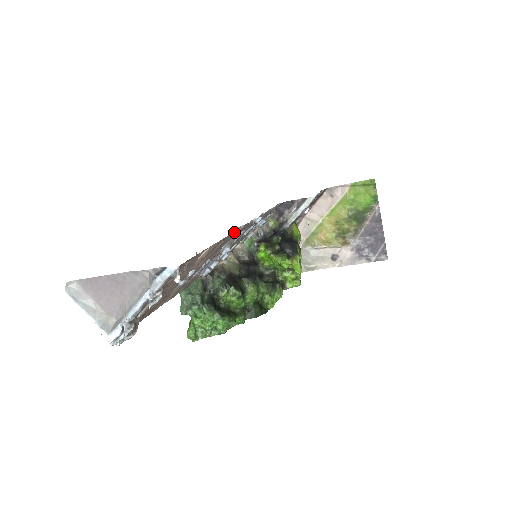
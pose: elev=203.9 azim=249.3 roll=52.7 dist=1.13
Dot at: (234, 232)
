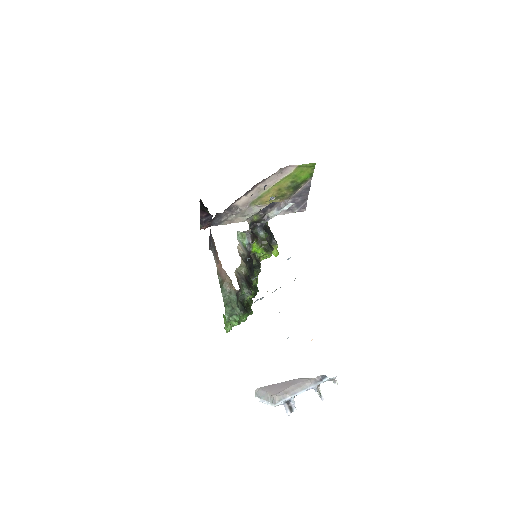
Dot at: occluded
